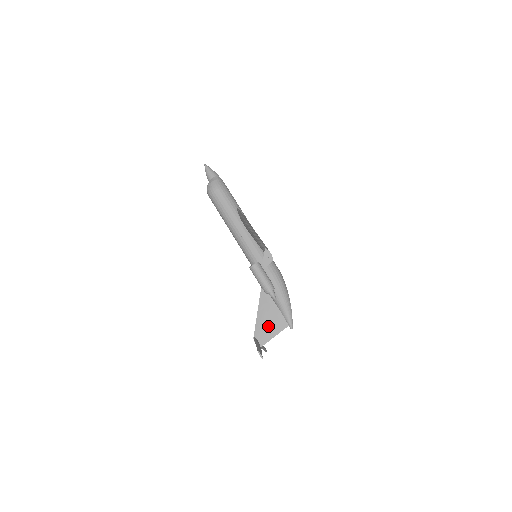
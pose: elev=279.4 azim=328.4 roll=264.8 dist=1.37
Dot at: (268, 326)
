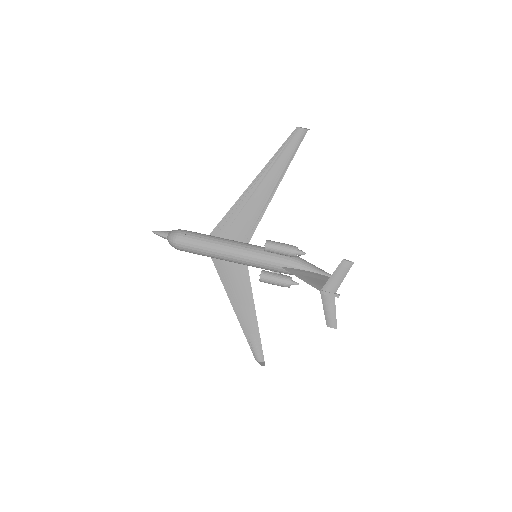
Dot at: (320, 282)
